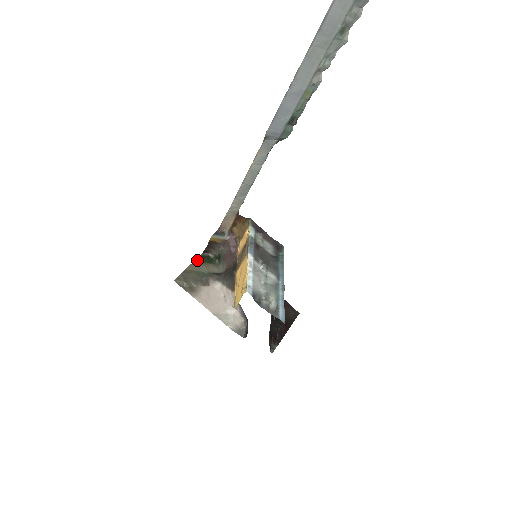
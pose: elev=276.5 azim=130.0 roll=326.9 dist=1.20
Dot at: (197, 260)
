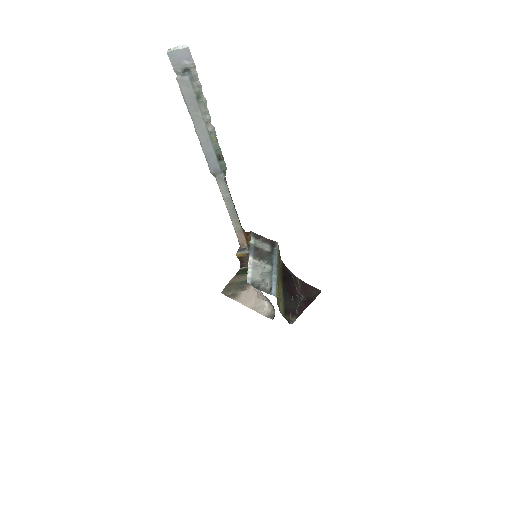
Dot at: (237, 274)
